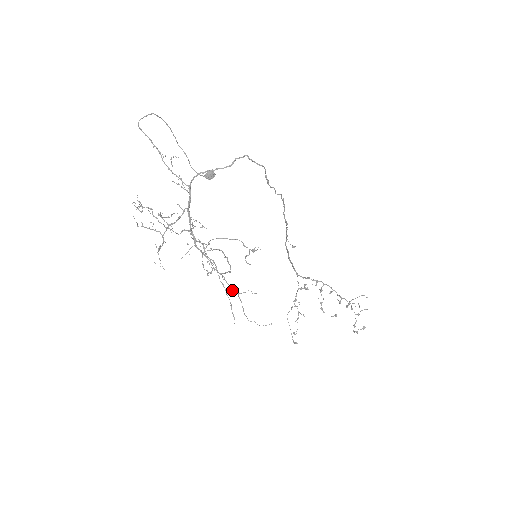
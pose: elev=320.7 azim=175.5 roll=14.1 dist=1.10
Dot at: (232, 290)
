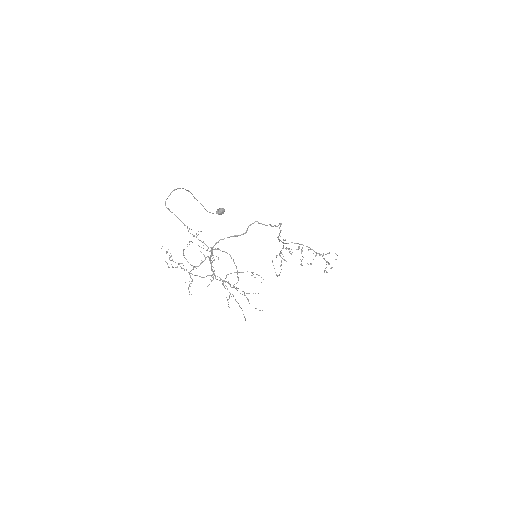
Dot at: occluded
